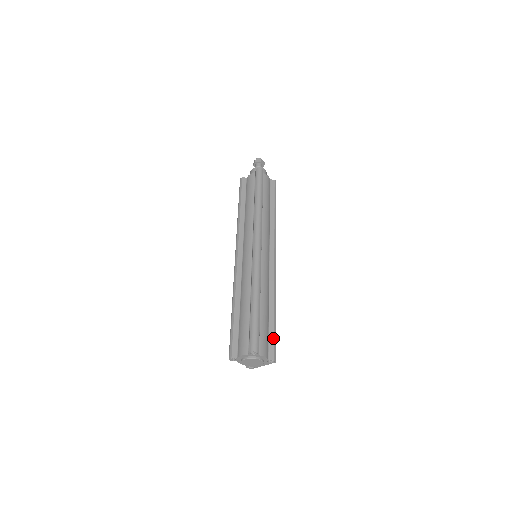
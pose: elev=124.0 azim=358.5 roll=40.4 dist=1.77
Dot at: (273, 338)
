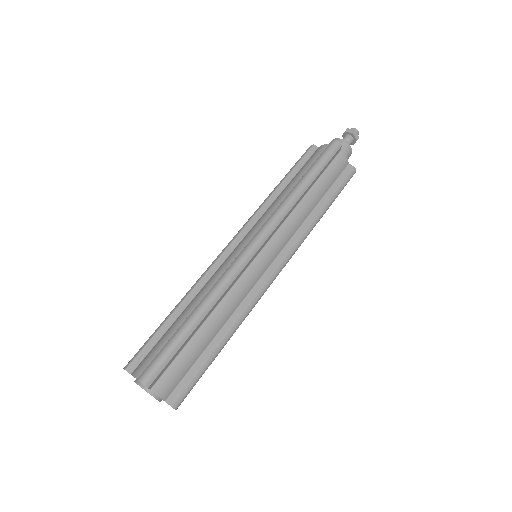
Dot at: (192, 377)
